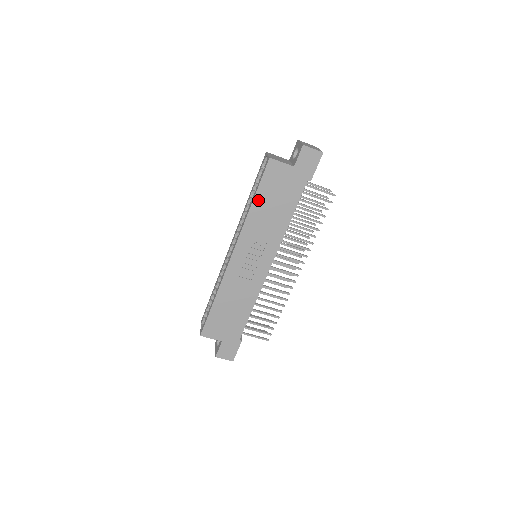
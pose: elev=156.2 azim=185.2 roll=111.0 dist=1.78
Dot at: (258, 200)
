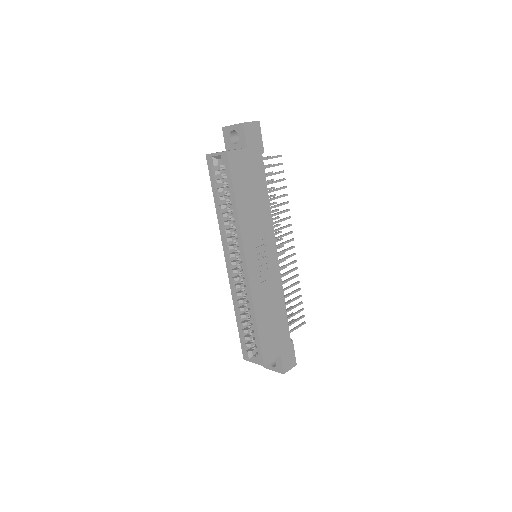
Dot at: (239, 198)
